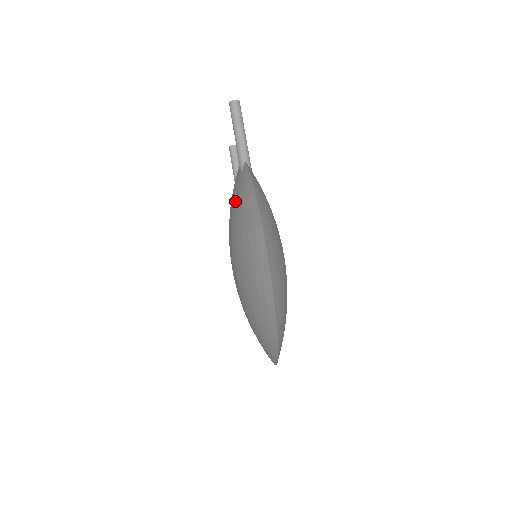
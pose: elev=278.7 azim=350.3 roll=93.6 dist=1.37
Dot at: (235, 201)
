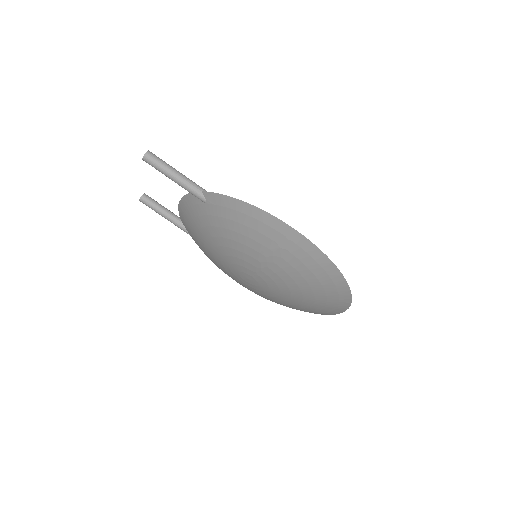
Dot at: (221, 228)
